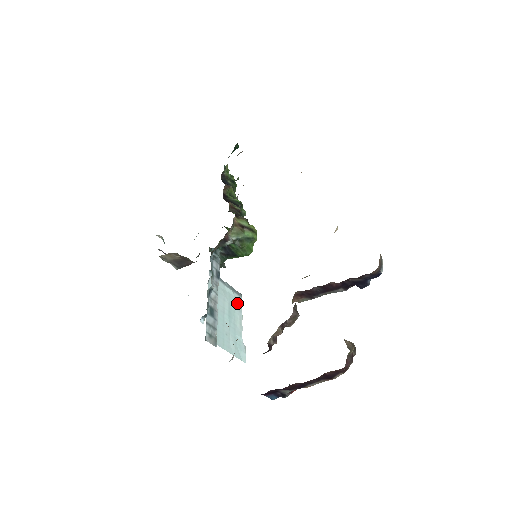
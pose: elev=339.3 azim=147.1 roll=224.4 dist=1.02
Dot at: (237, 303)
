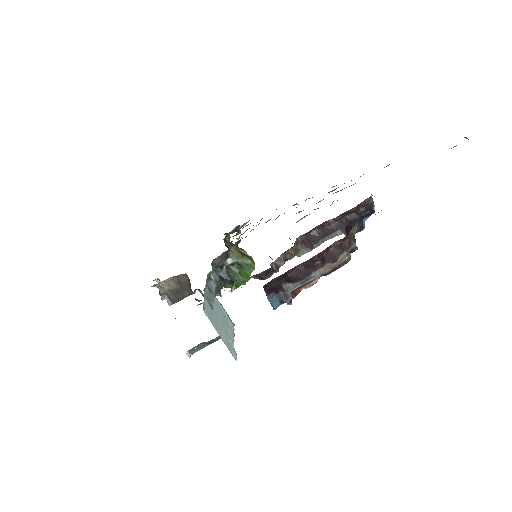
Dot at: (230, 324)
